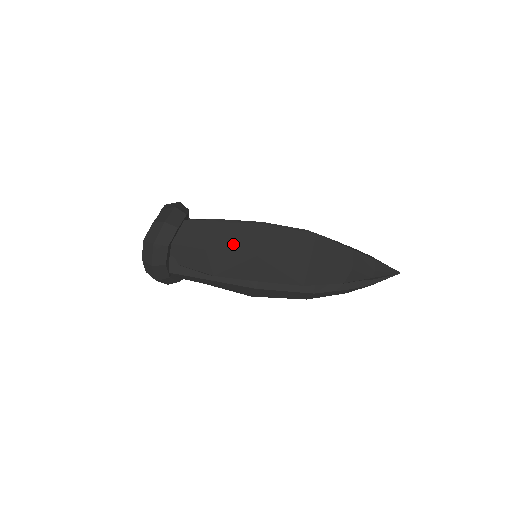
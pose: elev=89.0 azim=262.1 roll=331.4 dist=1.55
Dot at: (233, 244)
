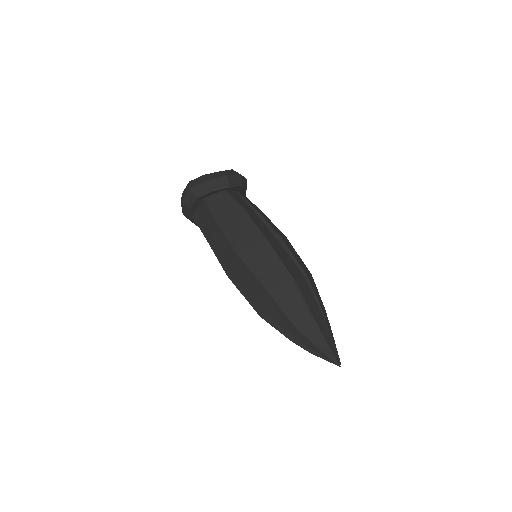
Dot at: (233, 233)
